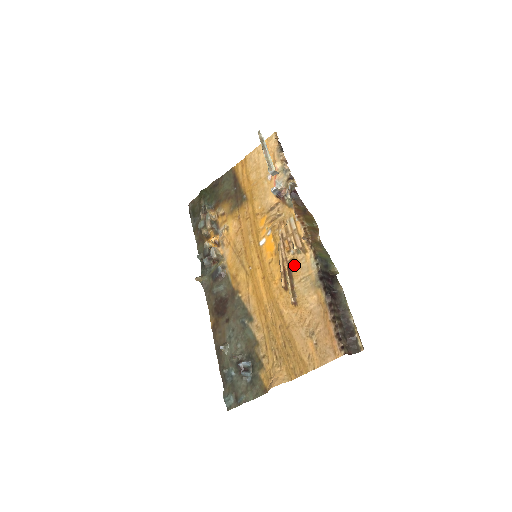
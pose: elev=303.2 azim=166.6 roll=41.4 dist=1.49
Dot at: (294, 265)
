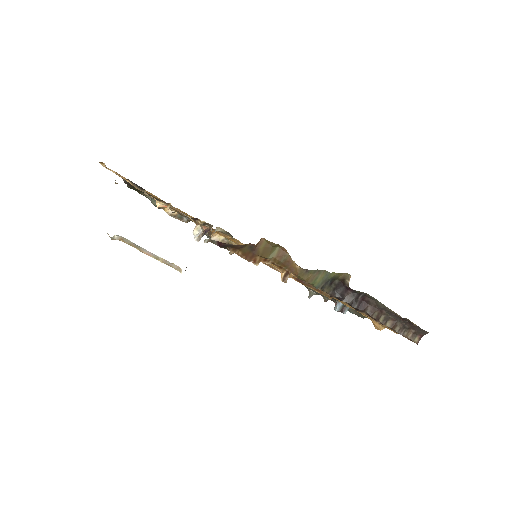
Dot at: occluded
